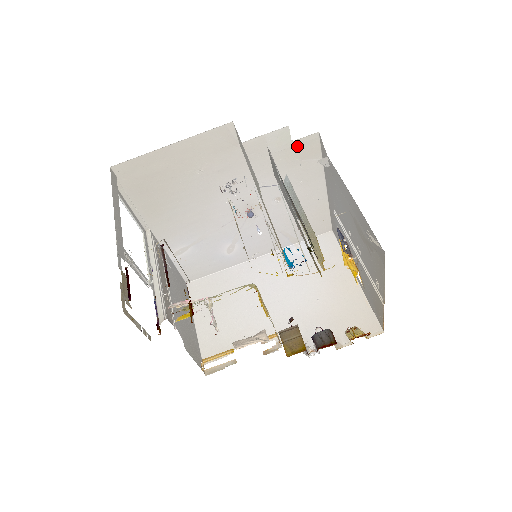
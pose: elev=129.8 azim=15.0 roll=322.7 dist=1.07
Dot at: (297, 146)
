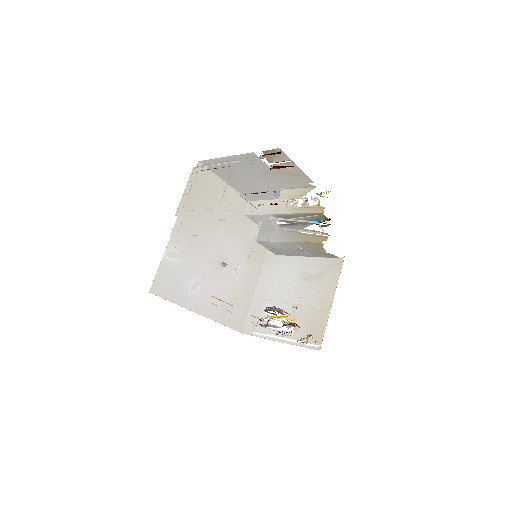
Dot at: (260, 245)
